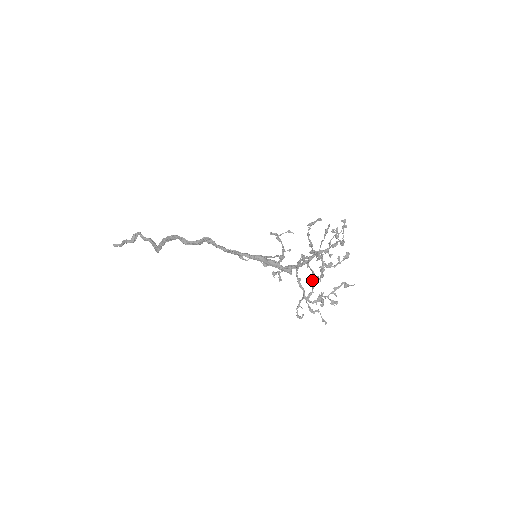
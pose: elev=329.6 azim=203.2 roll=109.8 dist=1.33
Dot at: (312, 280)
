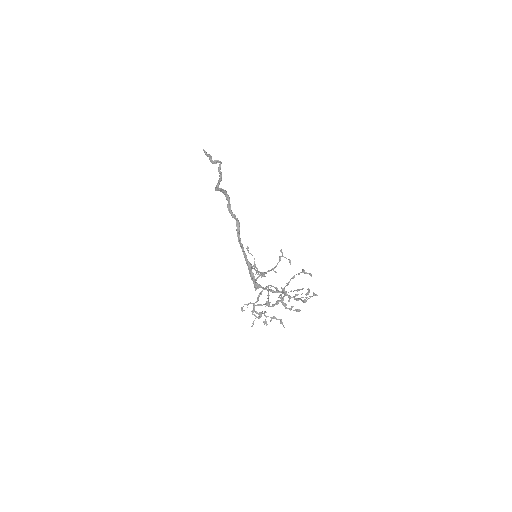
Dot at: occluded
